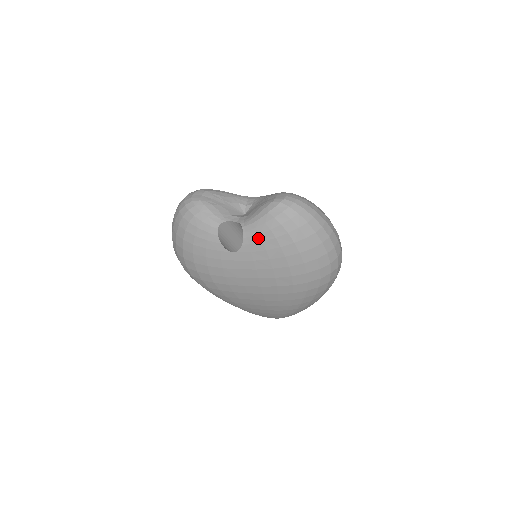
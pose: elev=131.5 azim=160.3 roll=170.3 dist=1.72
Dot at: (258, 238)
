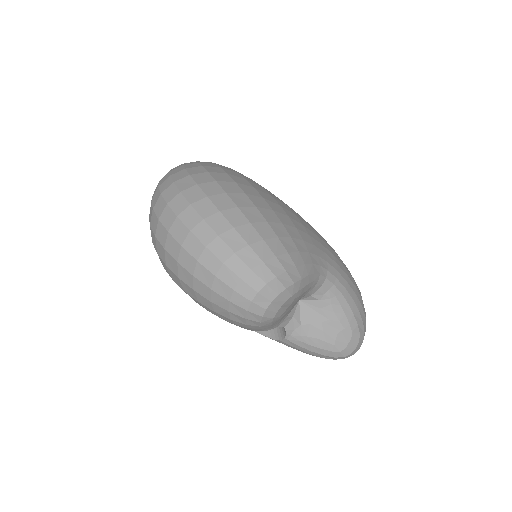
Dot at: occluded
